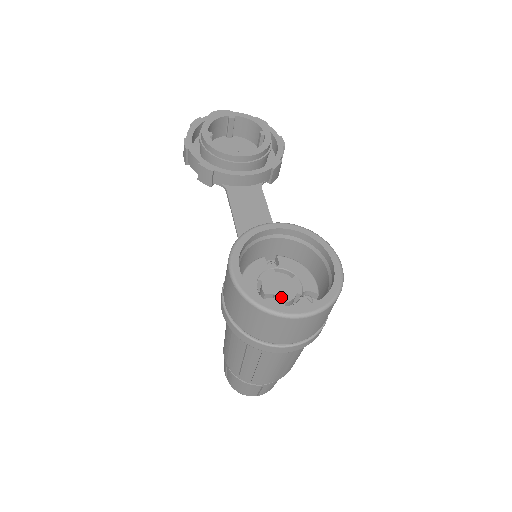
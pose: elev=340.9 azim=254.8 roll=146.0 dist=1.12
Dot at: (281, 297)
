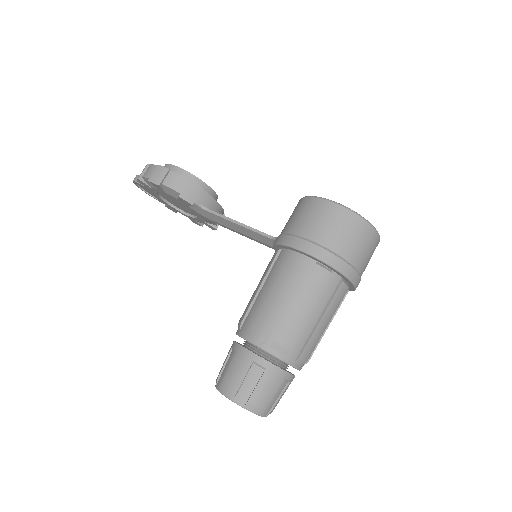
Dot at: occluded
